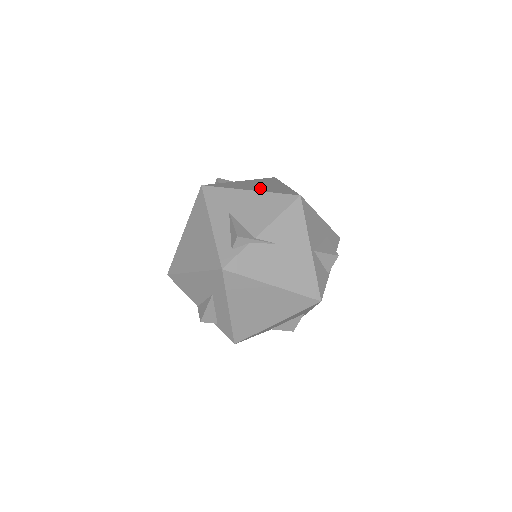
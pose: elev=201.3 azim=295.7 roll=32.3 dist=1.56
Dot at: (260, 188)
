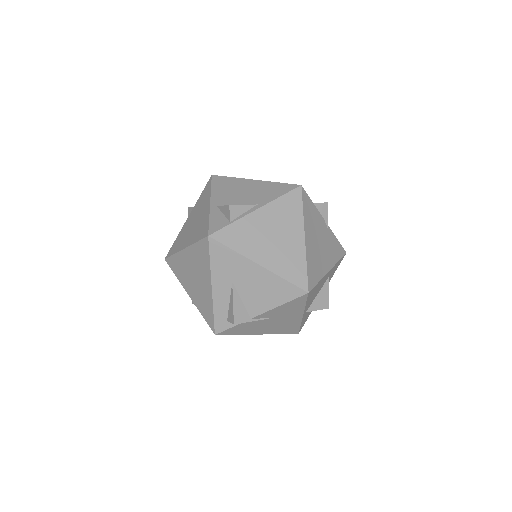
Dot at: (272, 255)
